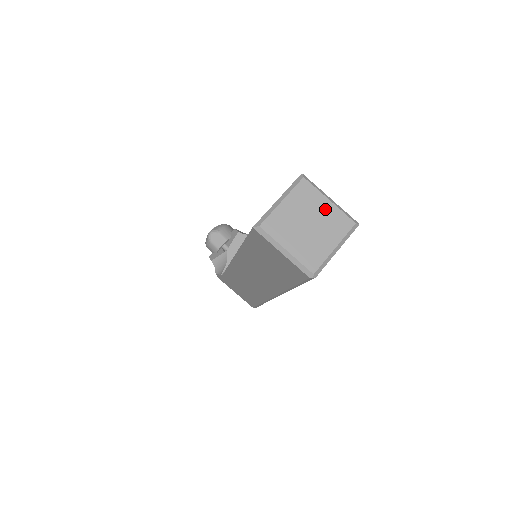
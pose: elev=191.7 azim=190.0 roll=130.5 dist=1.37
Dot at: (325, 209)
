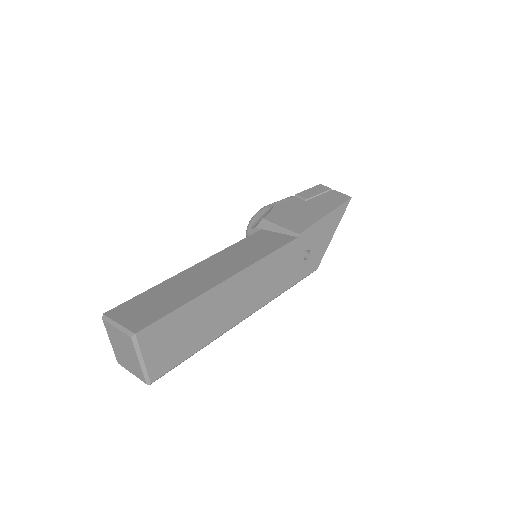
Dot at: (119, 336)
